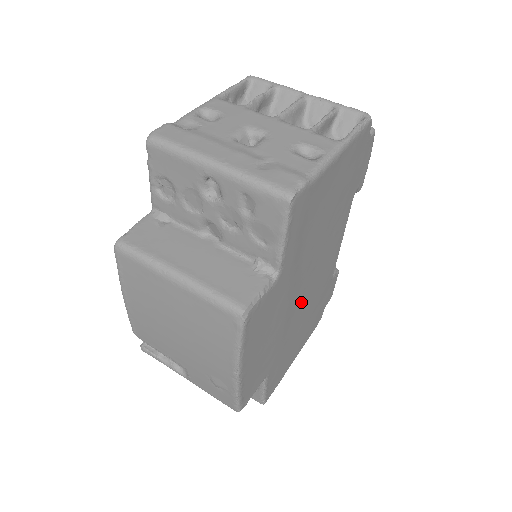
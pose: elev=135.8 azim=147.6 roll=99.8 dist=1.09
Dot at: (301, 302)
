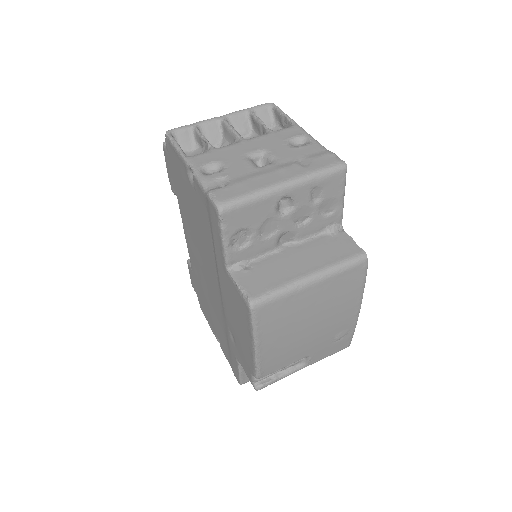
Dot at: occluded
